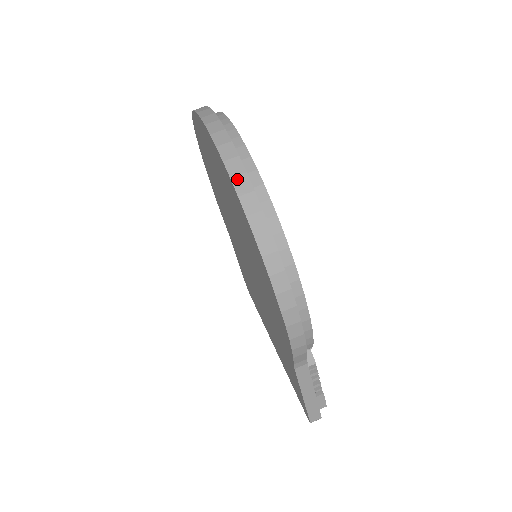
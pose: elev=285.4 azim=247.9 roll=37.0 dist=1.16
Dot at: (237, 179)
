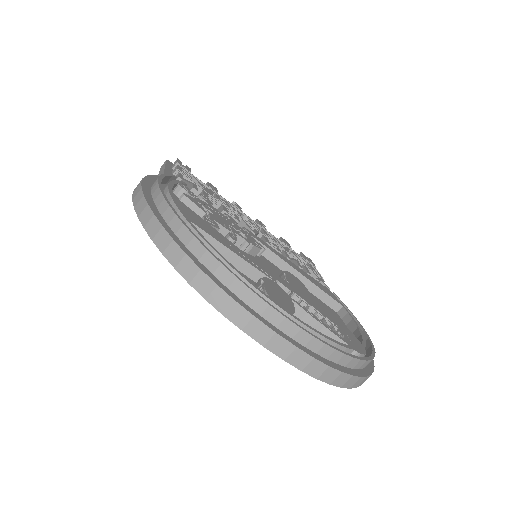
Dot at: (355, 385)
